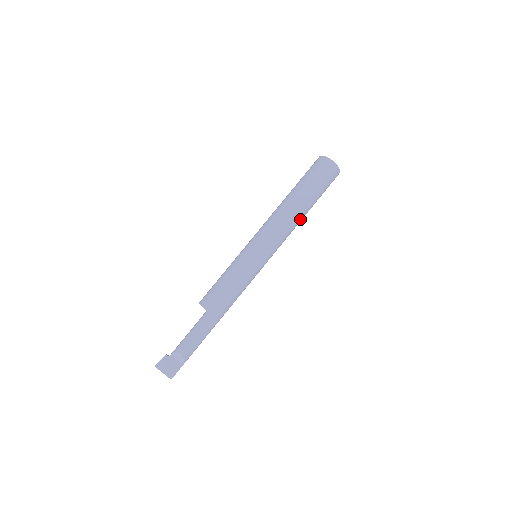
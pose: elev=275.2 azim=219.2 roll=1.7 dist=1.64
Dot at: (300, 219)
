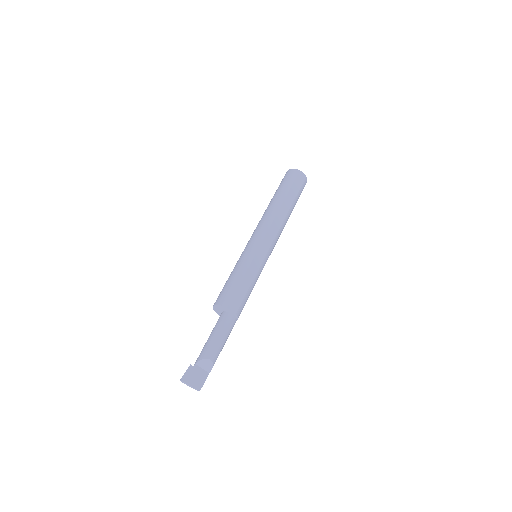
Dot at: (286, 222)
